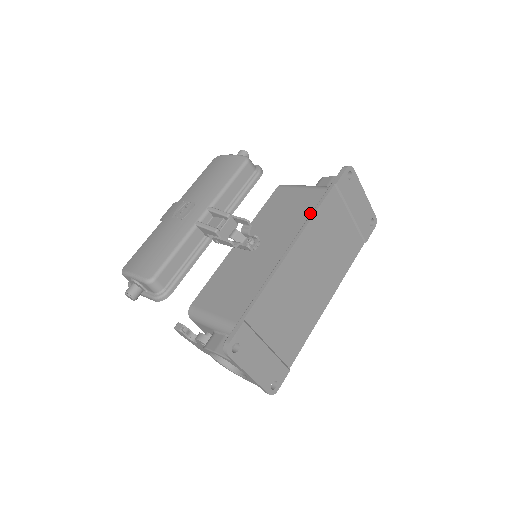
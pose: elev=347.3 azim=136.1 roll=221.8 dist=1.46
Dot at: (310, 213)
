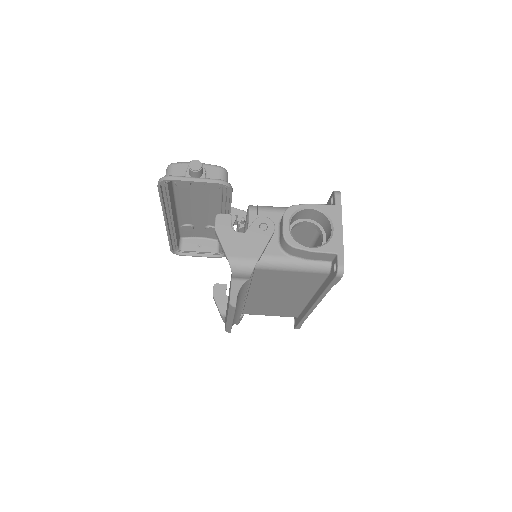
Dot at: occluded
